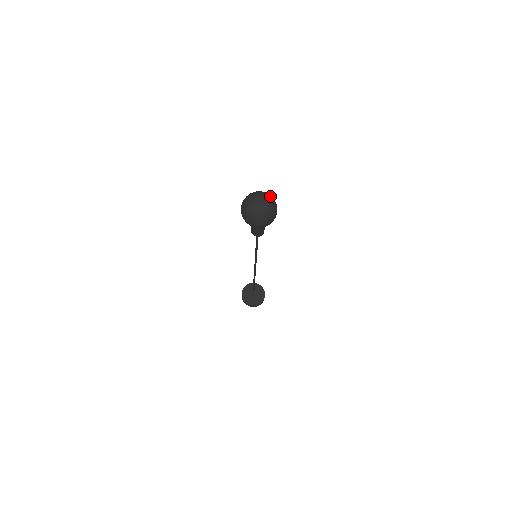
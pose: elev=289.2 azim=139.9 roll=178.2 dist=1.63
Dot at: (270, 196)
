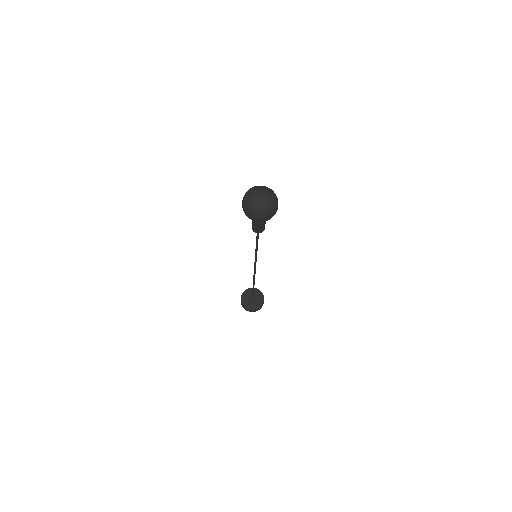
Dot at: (262, 186)
